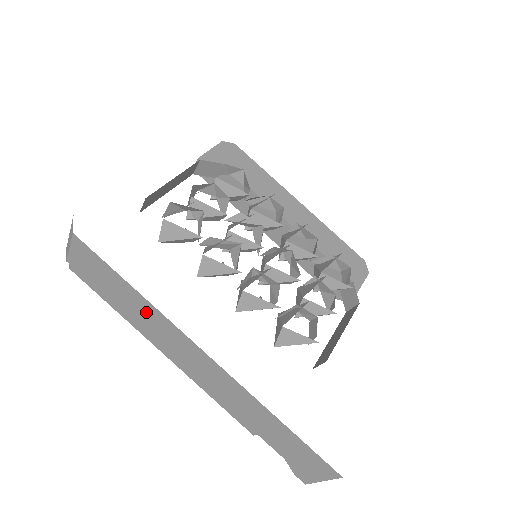
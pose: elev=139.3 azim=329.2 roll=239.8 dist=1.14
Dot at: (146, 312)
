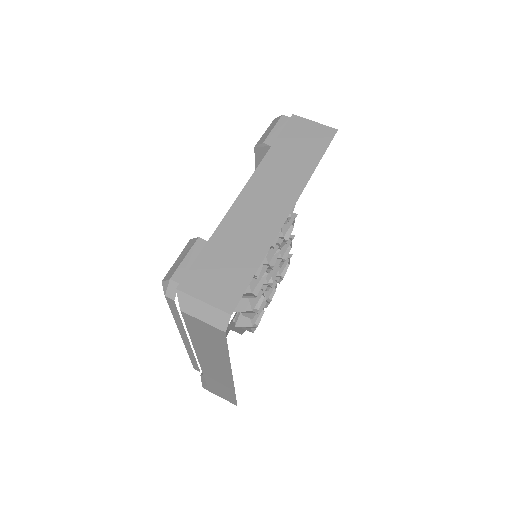
Dot at: (217, 355)
